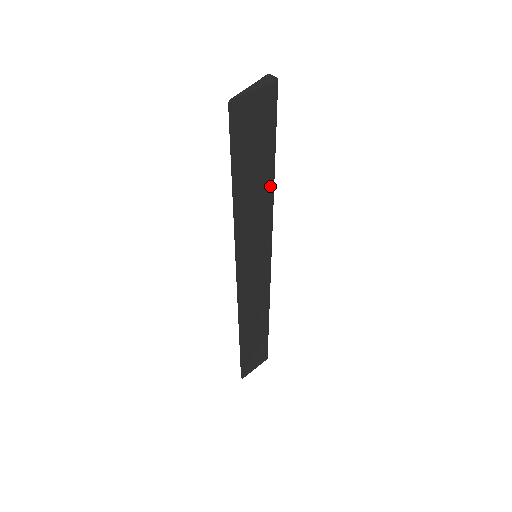
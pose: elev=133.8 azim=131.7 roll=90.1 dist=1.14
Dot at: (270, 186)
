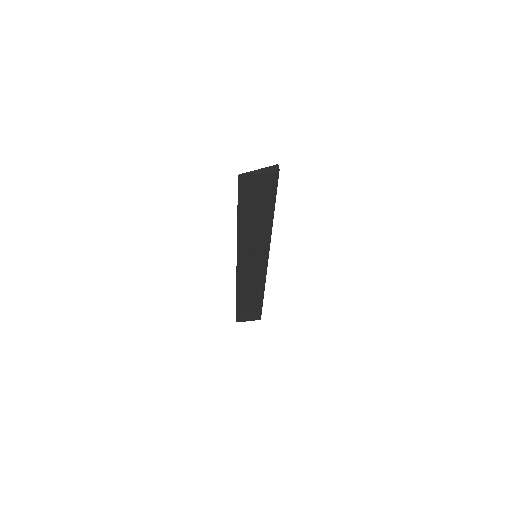
Dot at: (268, 223)
